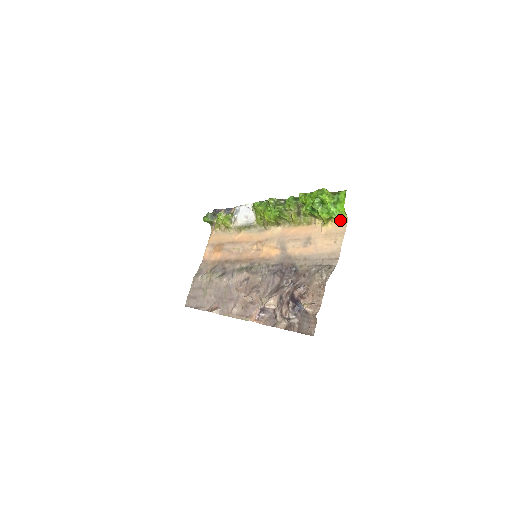
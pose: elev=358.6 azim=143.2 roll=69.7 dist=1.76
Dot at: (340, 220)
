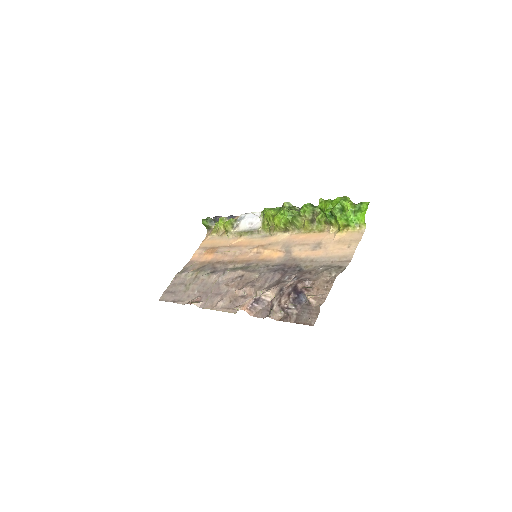
Dot at: (357, 228)
